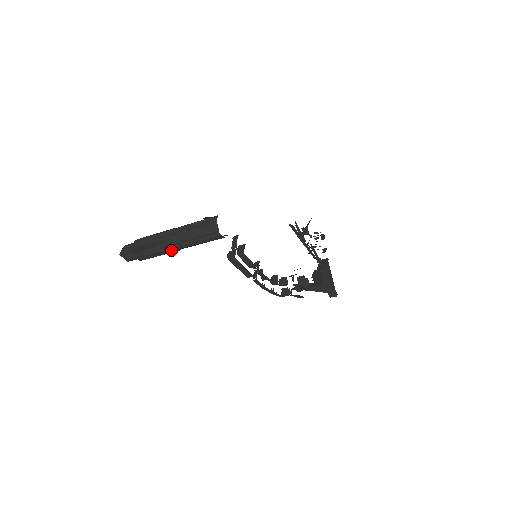
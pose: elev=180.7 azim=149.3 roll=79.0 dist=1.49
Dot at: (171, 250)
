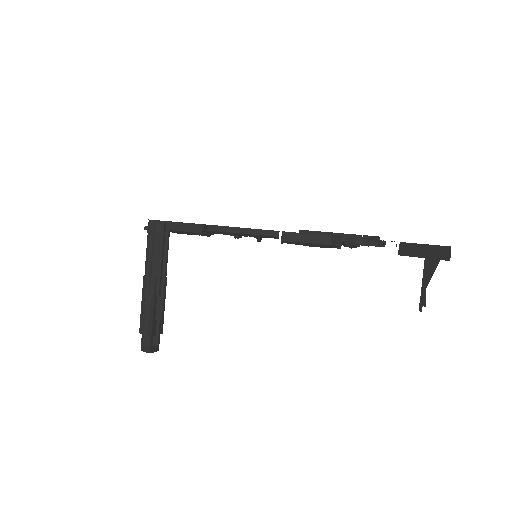
Dot at: (150, 285)
